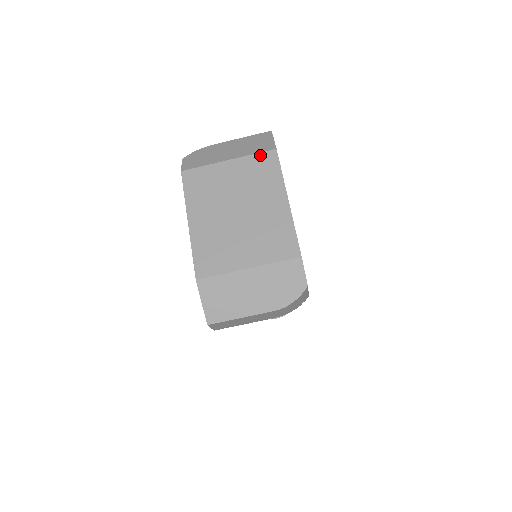
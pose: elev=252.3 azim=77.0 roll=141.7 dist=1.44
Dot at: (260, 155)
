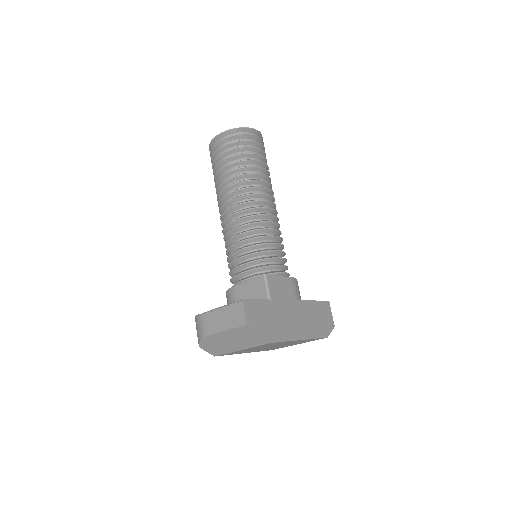
Dot at: occluded
